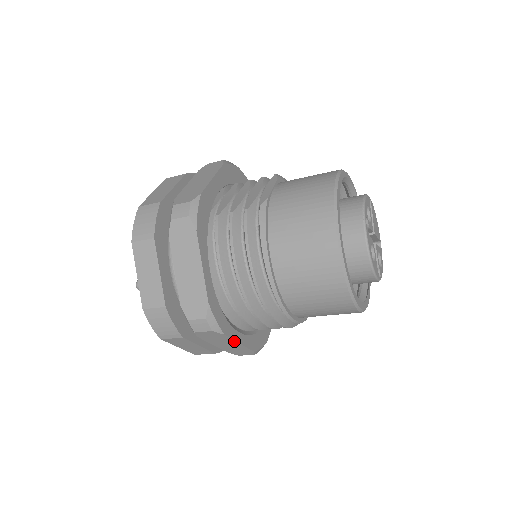
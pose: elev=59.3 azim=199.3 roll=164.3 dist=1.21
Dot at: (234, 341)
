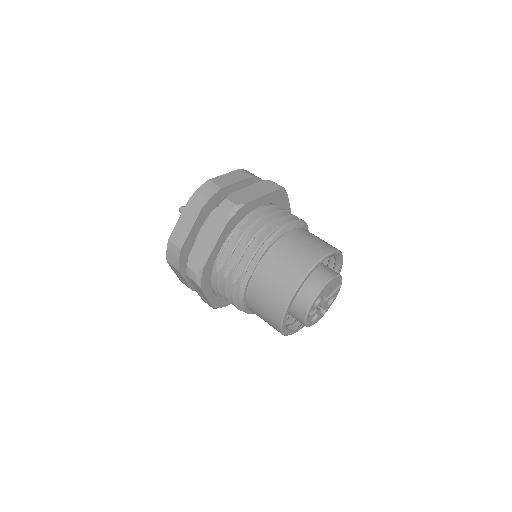
Dot at: occluded
